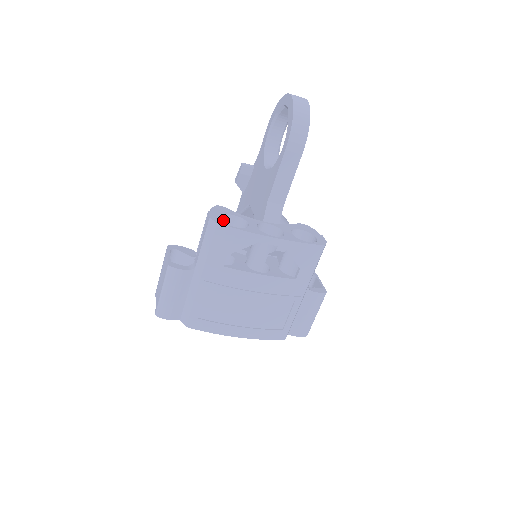
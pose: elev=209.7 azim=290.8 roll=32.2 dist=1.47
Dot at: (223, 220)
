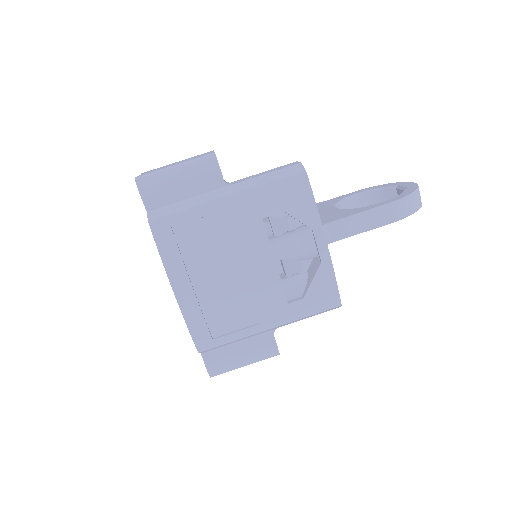
Dot at: occluded
